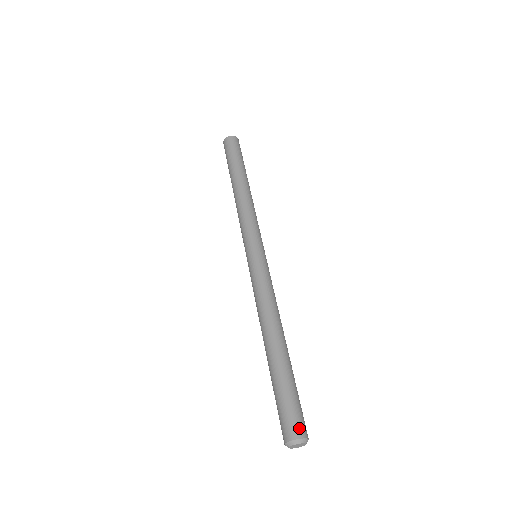
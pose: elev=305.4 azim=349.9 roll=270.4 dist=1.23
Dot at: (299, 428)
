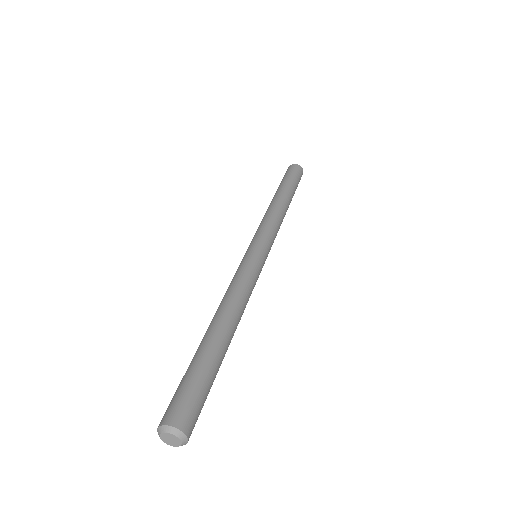
Dot at: (167, 414)
